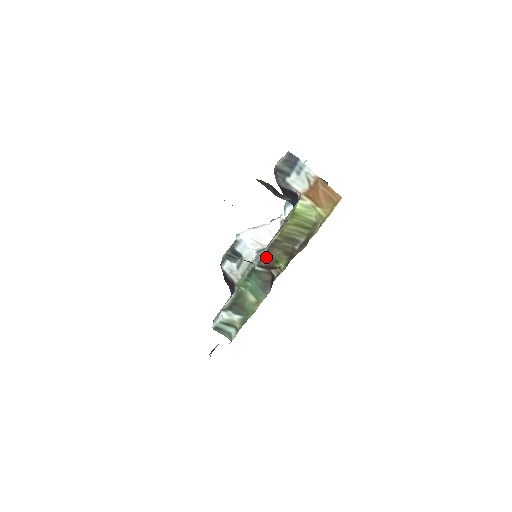
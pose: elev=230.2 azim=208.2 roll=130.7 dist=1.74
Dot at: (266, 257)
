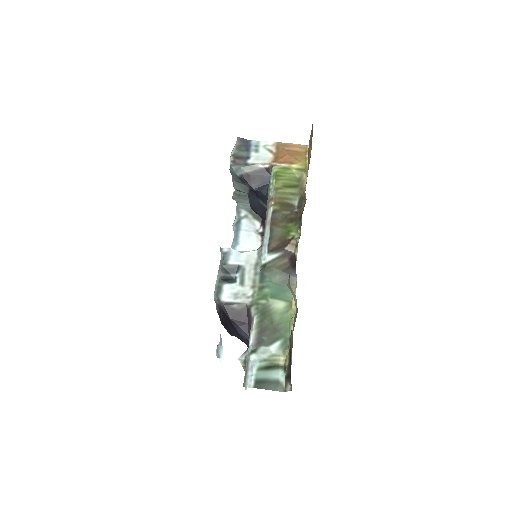
Dot at: (273, 236)
